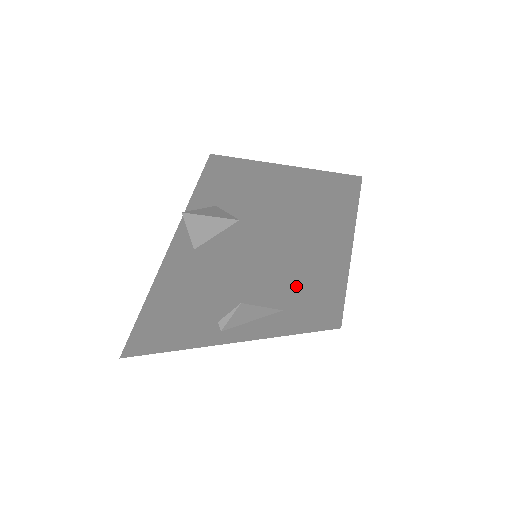
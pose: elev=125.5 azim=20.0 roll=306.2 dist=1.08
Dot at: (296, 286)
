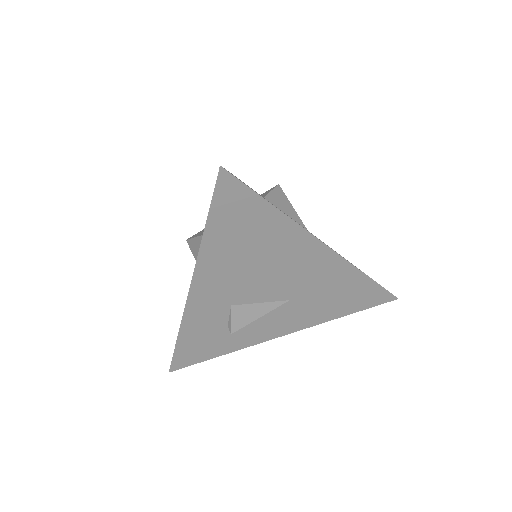
Dot at: (276, 276)
